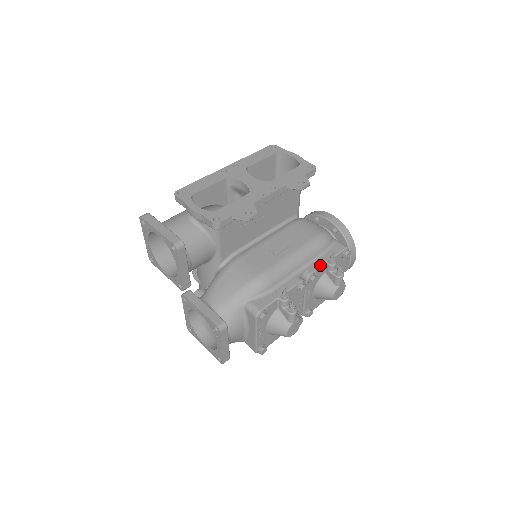
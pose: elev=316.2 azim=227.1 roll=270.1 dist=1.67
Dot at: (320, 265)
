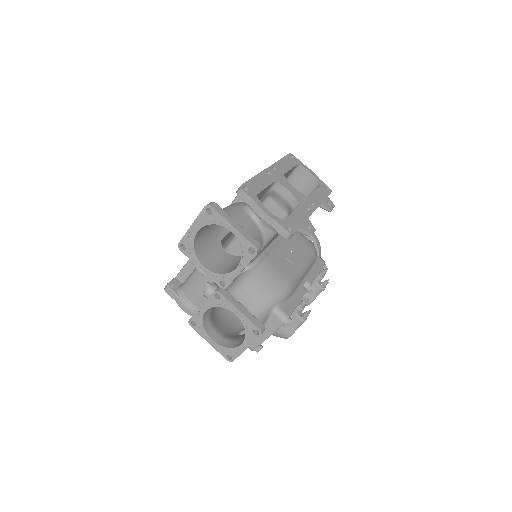
Dot at: (315, 277)
